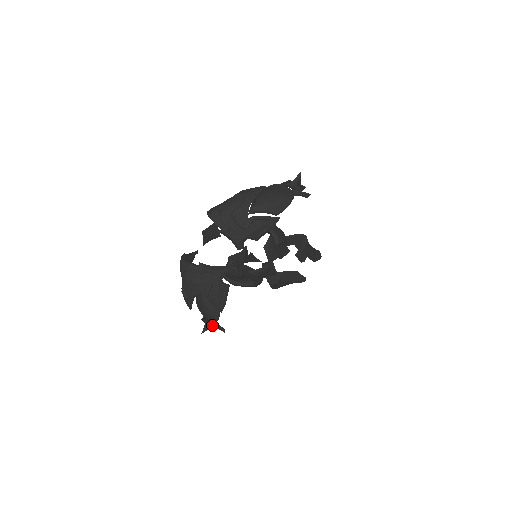
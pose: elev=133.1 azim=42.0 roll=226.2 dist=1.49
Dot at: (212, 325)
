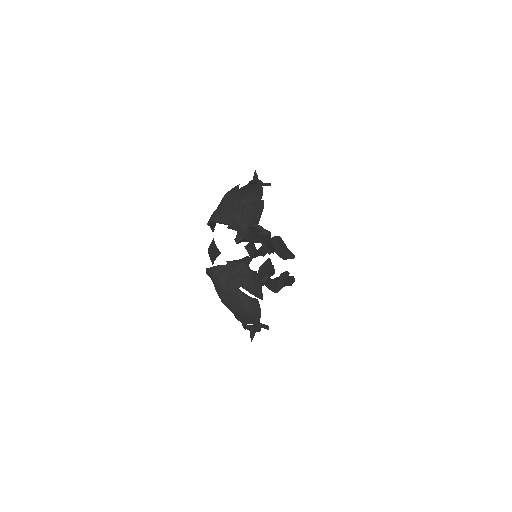
Dot at: (257, 327)
